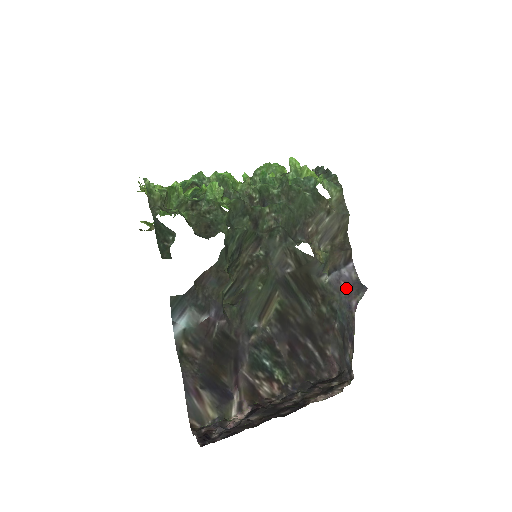
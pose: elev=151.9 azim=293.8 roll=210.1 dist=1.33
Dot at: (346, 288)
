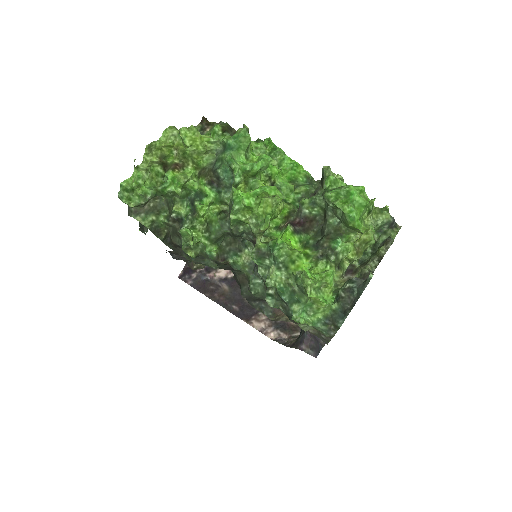
Dot at: (312, 335)
